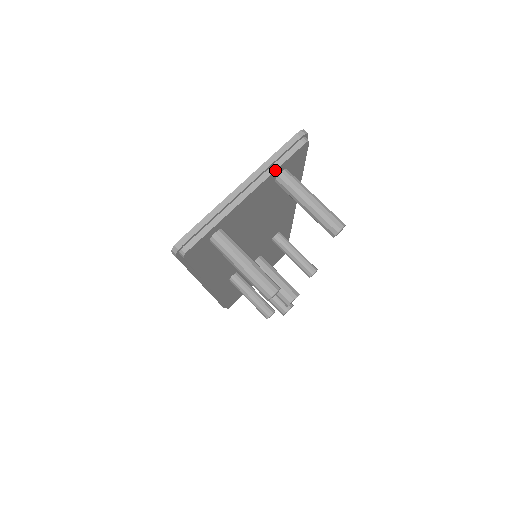
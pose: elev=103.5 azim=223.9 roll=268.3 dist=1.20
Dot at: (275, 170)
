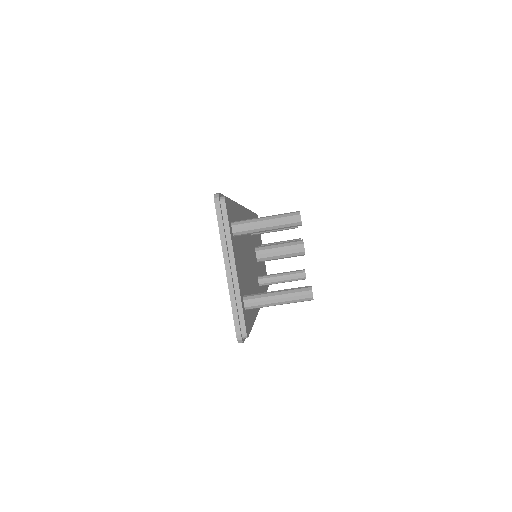
Dot at: (230, 236)
